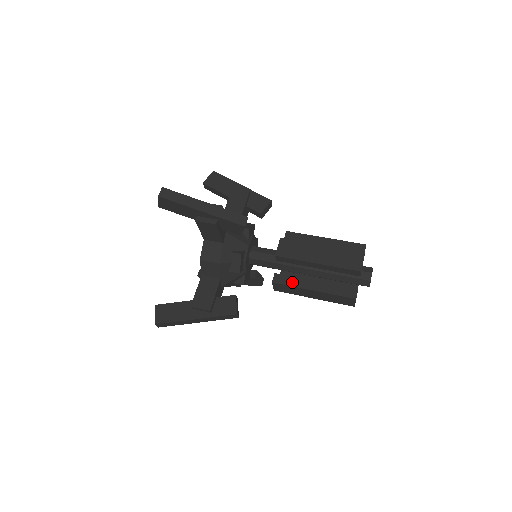
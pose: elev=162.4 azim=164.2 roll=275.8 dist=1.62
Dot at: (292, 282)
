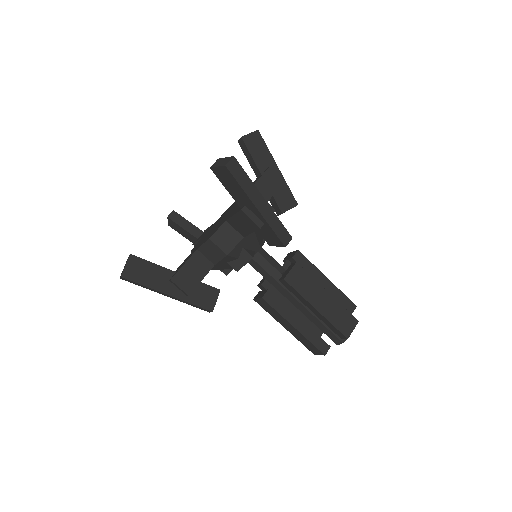
Dot at: (280, 308)
